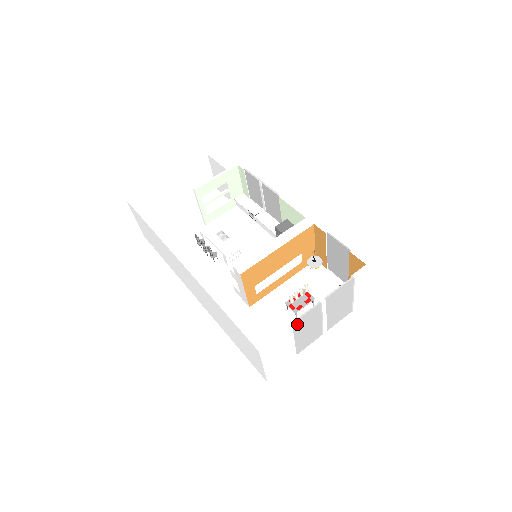
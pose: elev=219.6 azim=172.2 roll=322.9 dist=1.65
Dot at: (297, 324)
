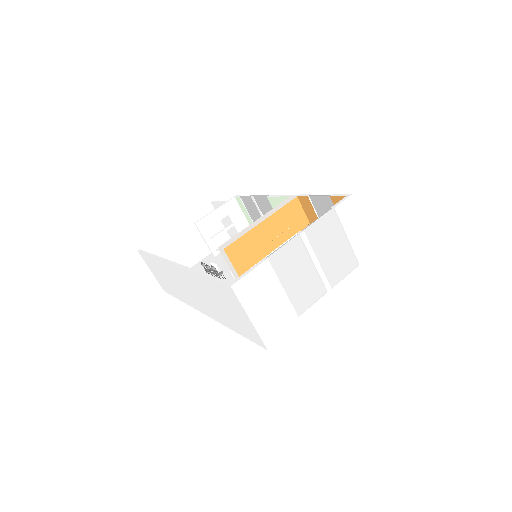
Dot at: (276, 260)
